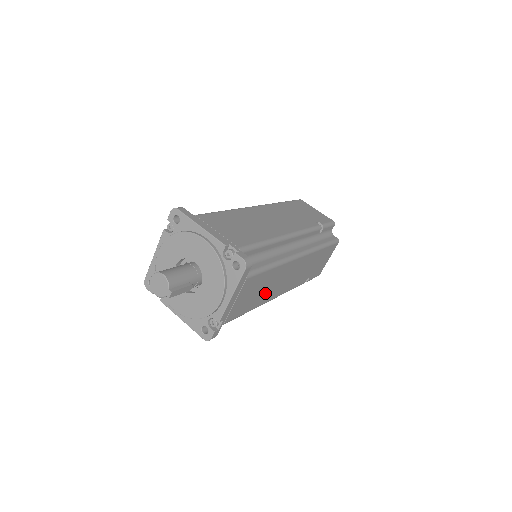
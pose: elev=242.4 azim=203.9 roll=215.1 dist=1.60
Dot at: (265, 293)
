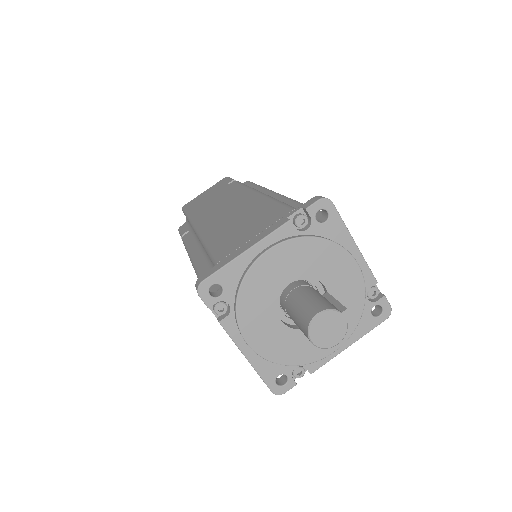
Dot at: occluded
